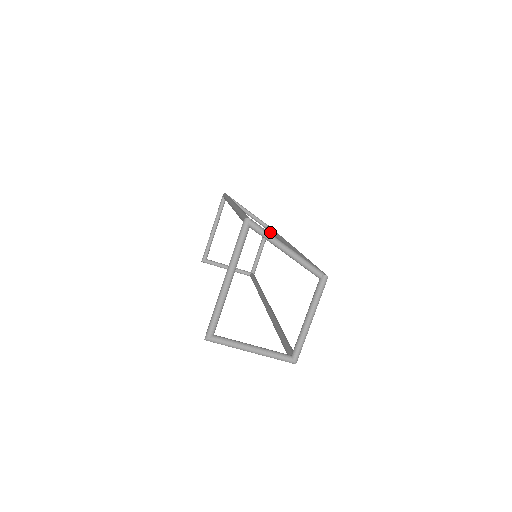
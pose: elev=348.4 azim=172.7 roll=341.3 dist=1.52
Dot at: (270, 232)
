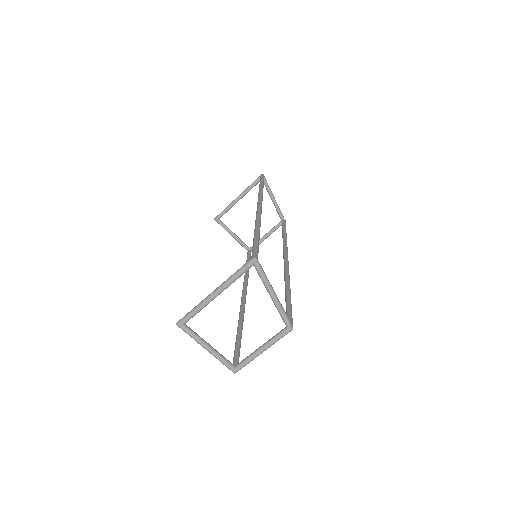
Dot at: (282, 230)
